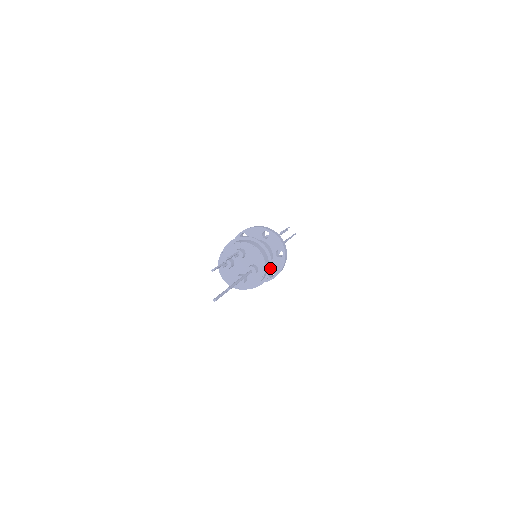
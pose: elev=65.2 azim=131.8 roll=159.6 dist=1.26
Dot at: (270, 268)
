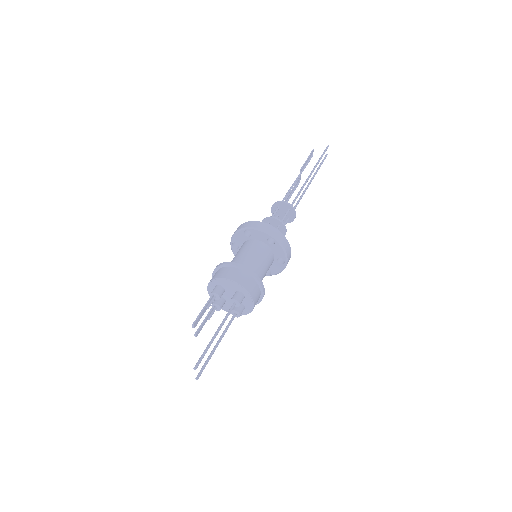
Dot at: (256, 279)
